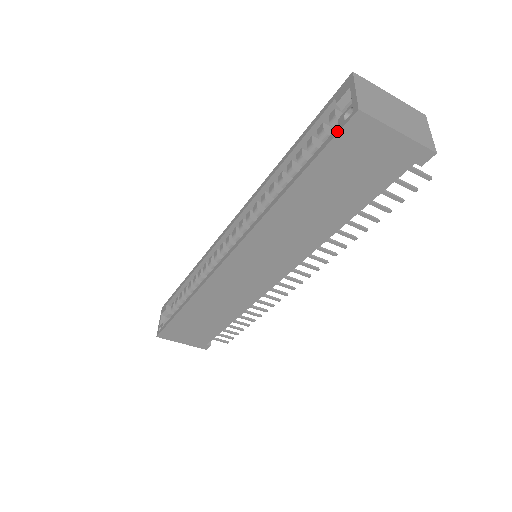
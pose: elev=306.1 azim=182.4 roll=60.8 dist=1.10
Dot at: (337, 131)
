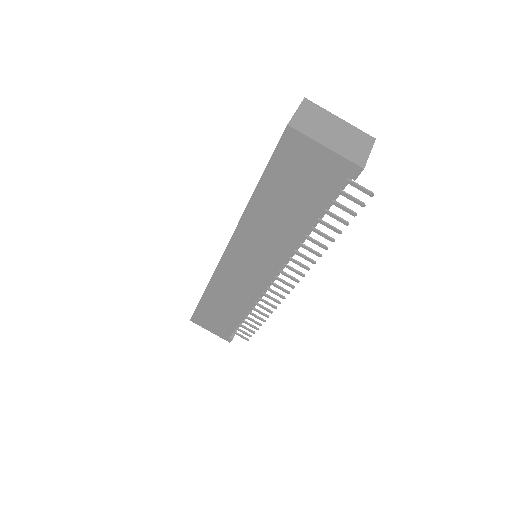
Dot at: (278, 143)
